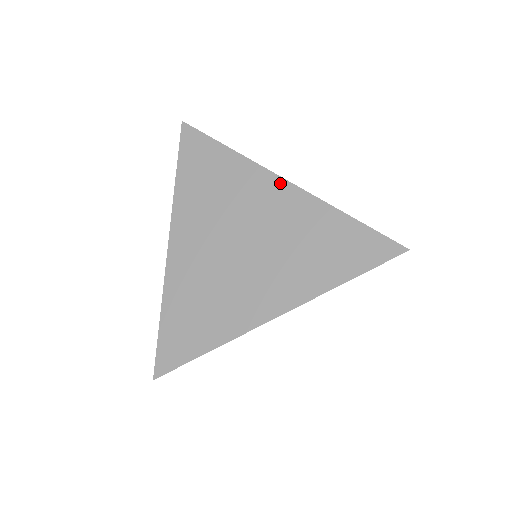
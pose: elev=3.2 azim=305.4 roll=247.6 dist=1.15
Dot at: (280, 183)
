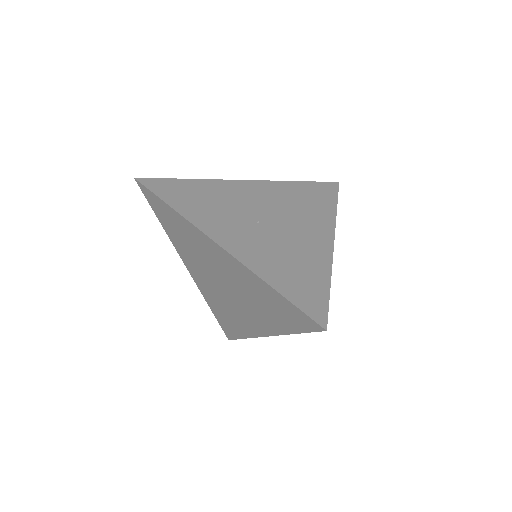
Dot at: (218, 248)
